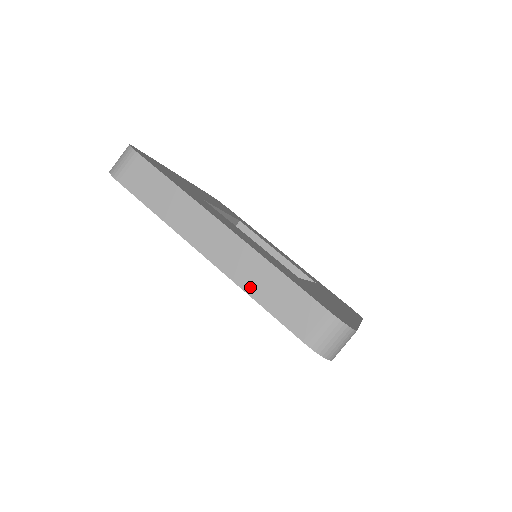
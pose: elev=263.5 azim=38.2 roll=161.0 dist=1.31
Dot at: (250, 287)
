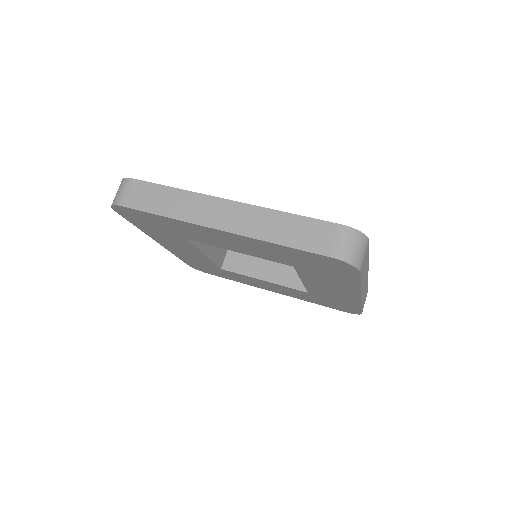
Dot at: (268, 236)
